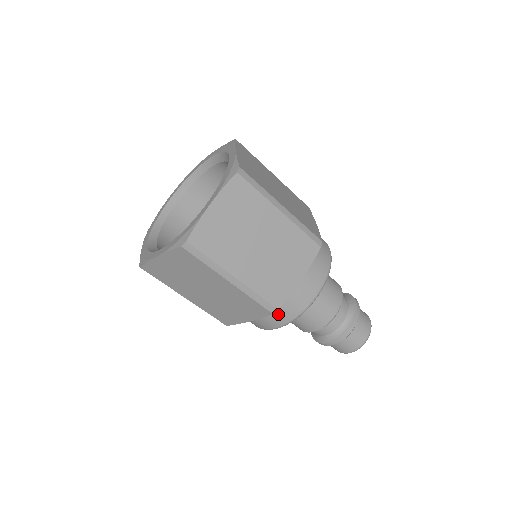
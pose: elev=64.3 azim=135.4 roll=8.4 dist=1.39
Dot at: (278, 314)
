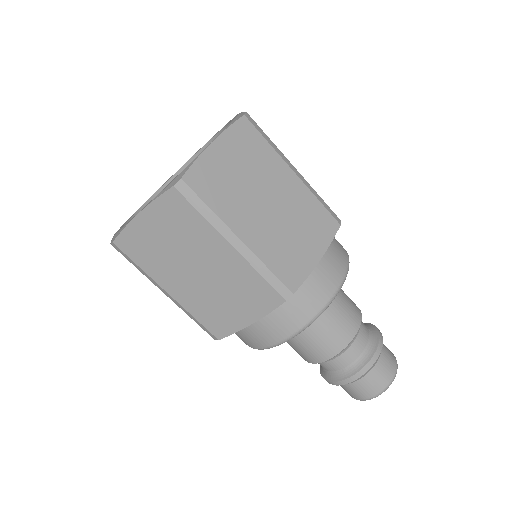
Dot at: (289, 313)
